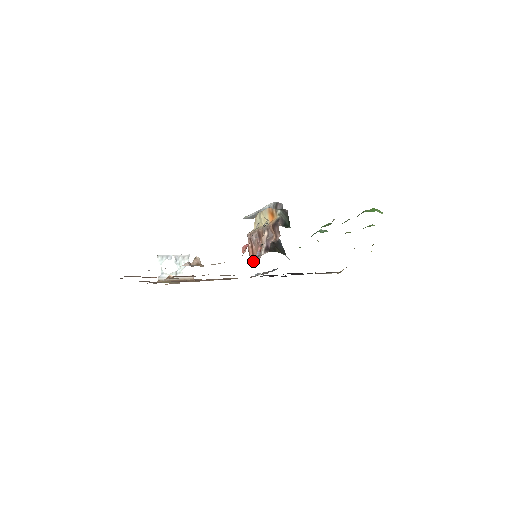
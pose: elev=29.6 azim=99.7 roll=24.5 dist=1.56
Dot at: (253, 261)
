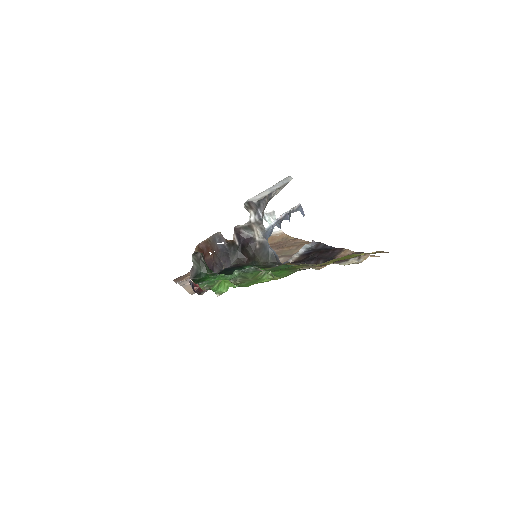
Dot at: occluded
